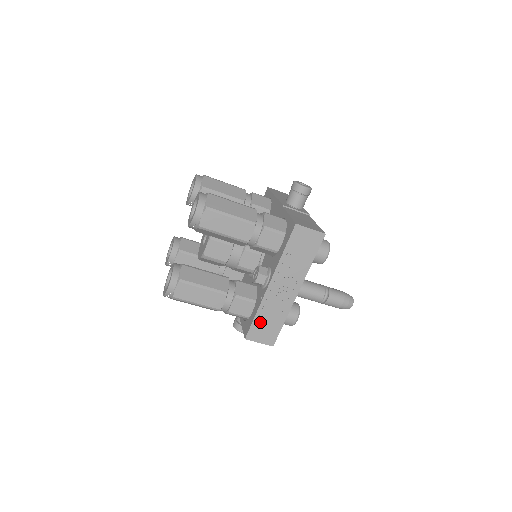
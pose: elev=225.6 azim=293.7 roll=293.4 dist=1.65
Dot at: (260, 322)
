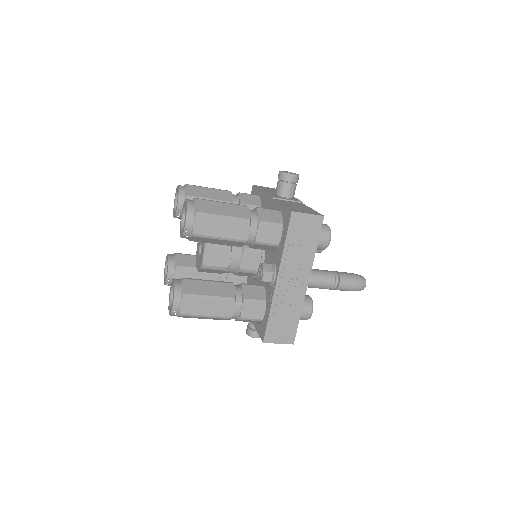
Dot at: (275, 322)
